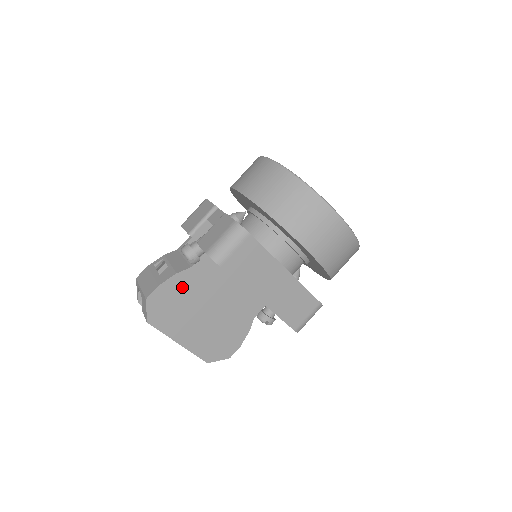
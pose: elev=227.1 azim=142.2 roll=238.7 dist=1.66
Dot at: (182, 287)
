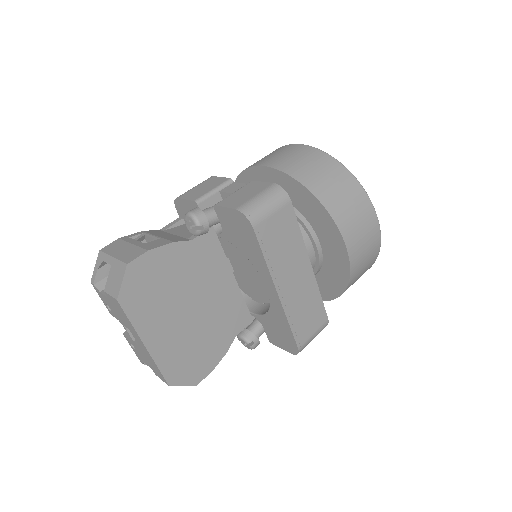
Dot at: (173, 263)
